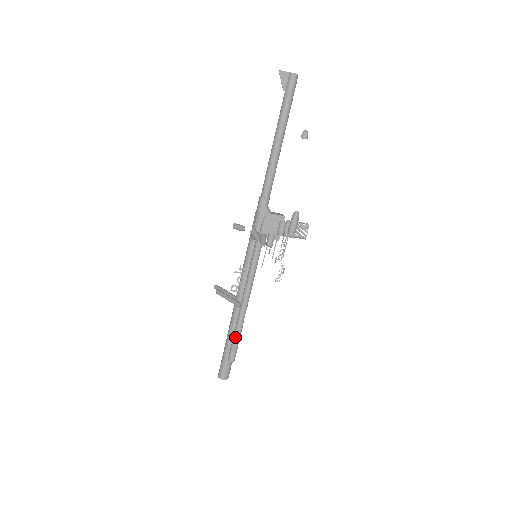
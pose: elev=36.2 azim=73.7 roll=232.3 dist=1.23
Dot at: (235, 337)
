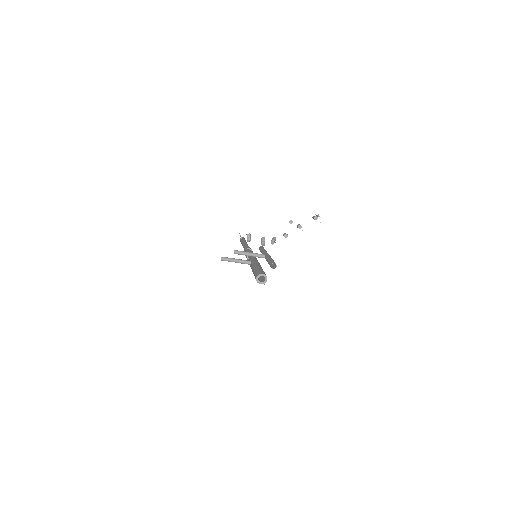
Dot at: (272, 259)
